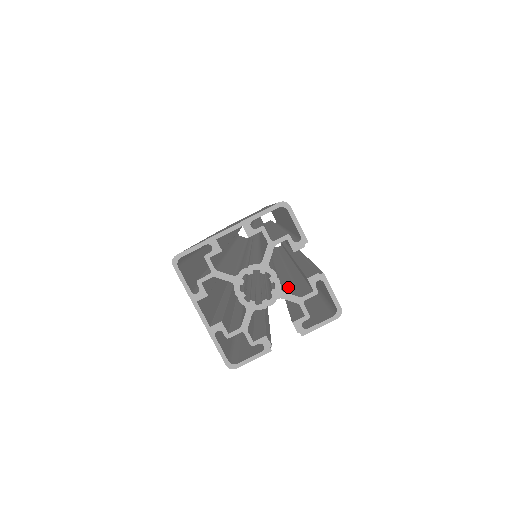
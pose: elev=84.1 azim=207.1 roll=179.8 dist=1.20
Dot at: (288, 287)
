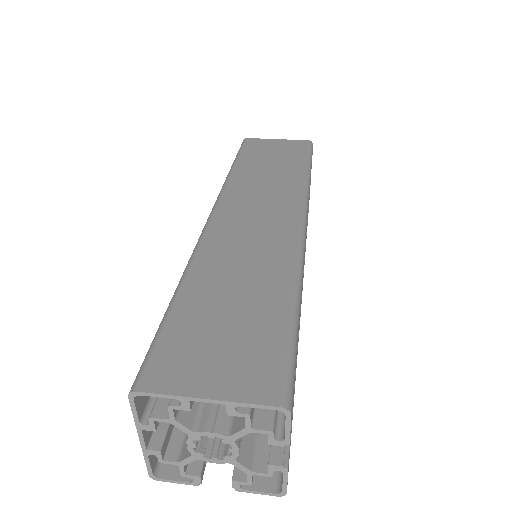
Dot at: occluded
